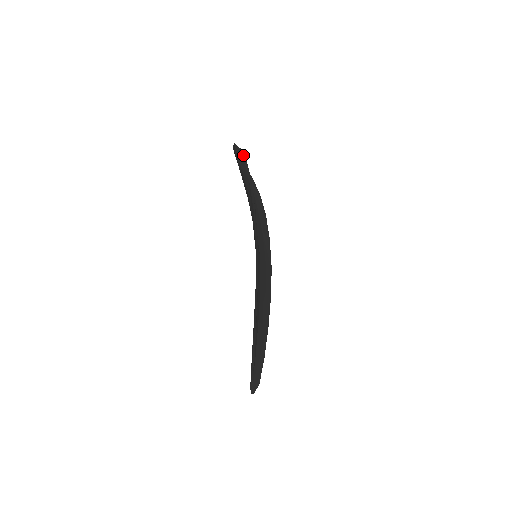
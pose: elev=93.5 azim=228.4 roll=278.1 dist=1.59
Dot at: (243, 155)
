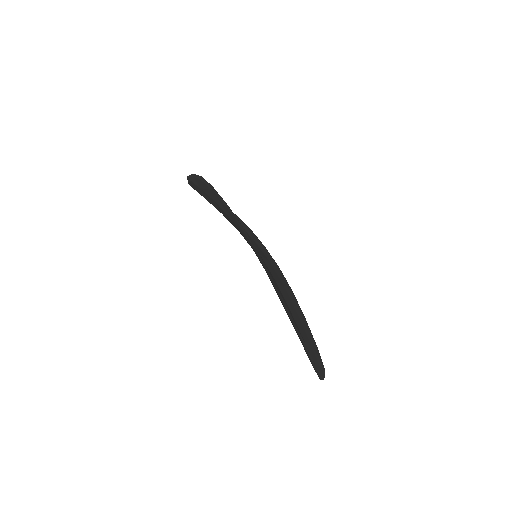
Dot at: (197, 176)
